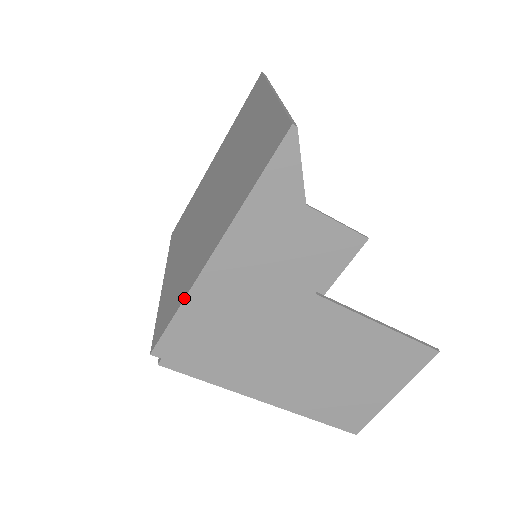
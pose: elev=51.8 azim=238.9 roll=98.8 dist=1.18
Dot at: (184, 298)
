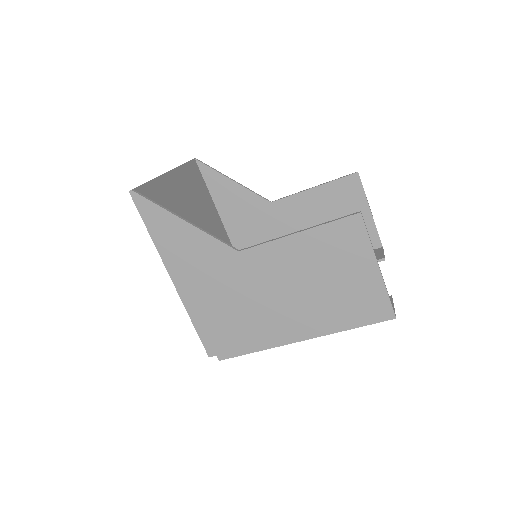
Dot at: (187, 312)
